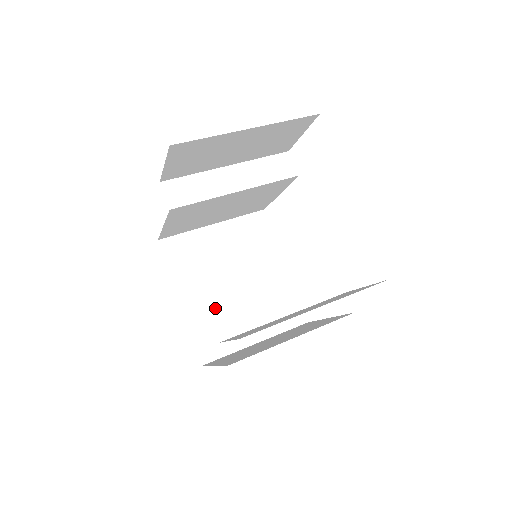
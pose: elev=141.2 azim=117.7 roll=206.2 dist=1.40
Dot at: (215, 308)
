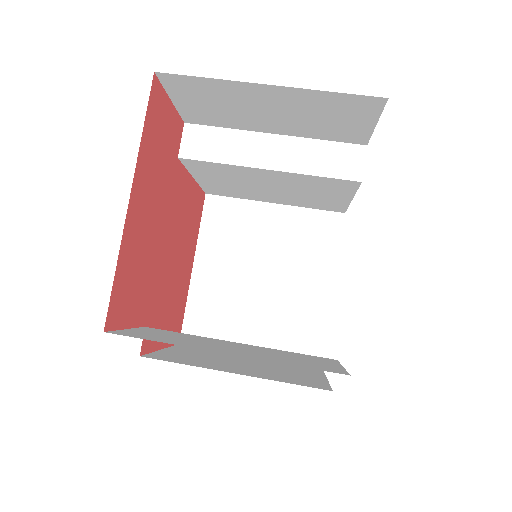
Dot at: (225, 293)
